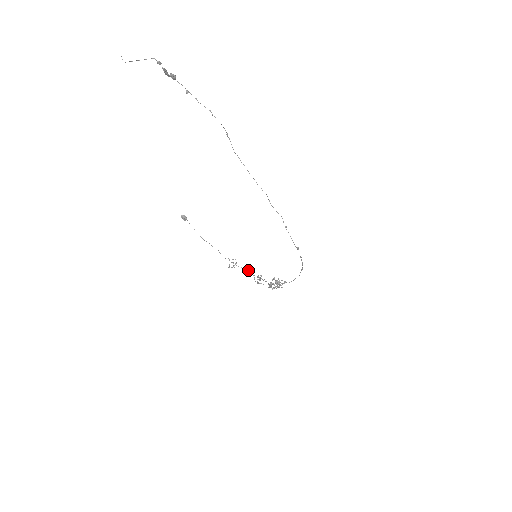
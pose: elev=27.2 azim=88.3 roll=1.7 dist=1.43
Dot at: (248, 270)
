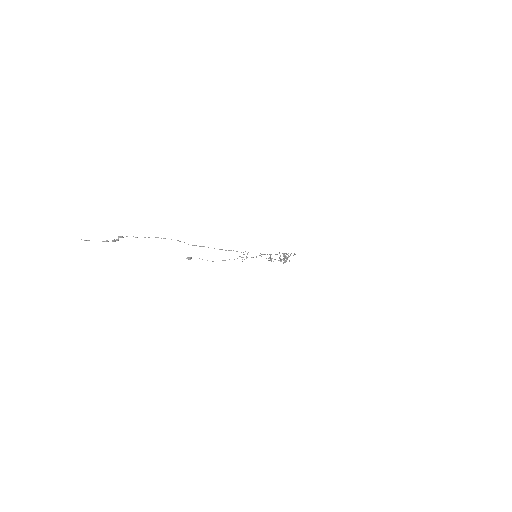
Dot at: (259, 255)
